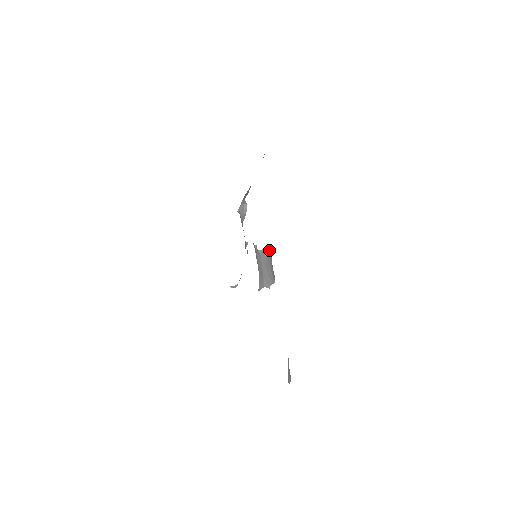
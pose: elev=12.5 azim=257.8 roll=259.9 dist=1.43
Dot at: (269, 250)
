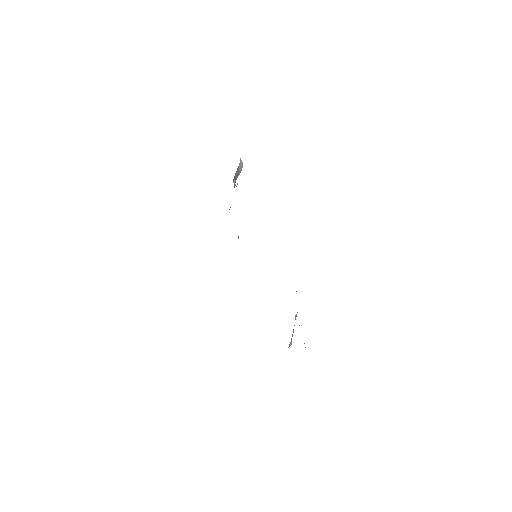
Dot at: occluded
